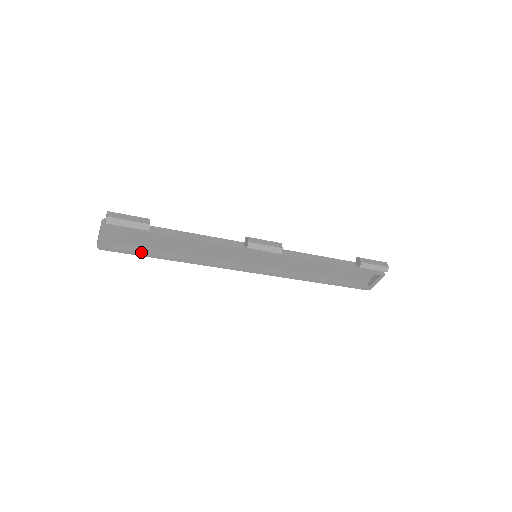
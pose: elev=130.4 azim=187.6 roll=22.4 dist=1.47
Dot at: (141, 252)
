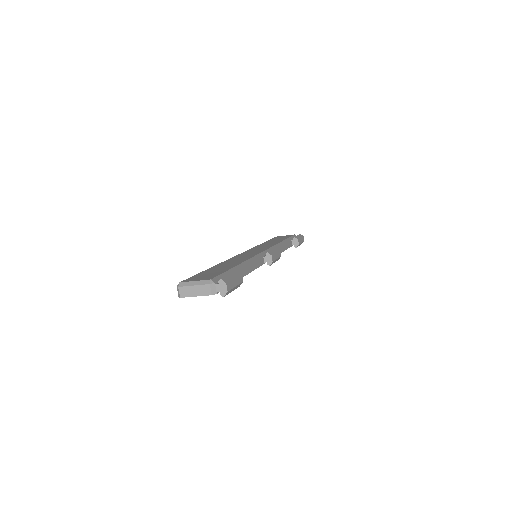
Dot at: occluded
